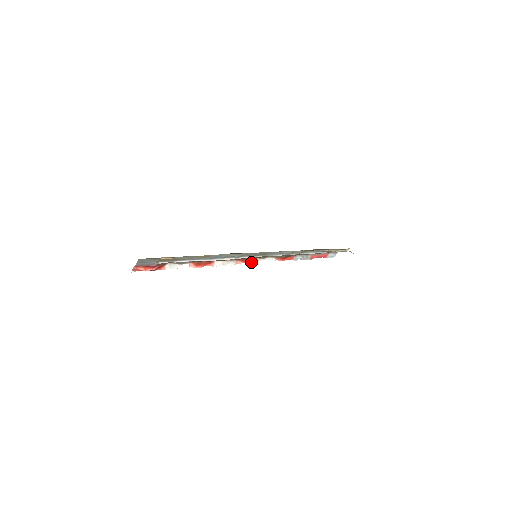
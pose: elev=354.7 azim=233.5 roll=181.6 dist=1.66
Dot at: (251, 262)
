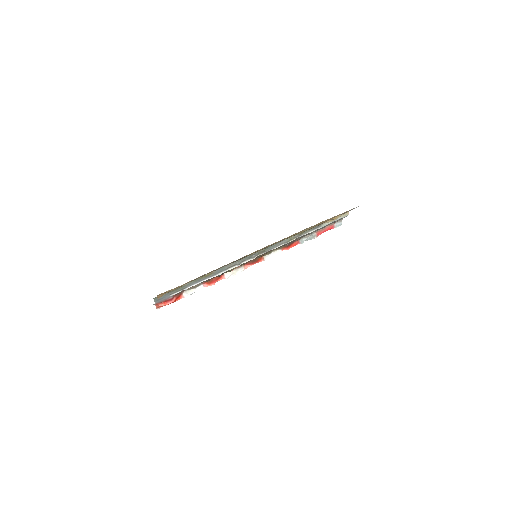
Dot at: (258, 262)
